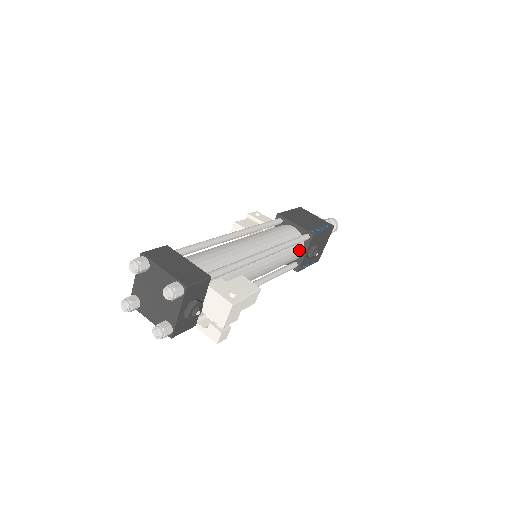
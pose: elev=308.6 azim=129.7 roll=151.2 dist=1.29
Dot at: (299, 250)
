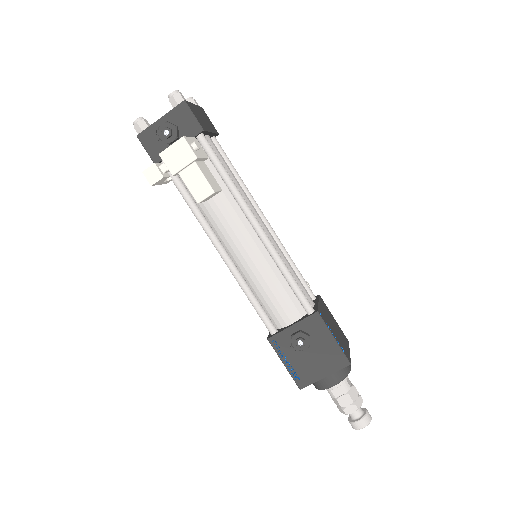
Dot at: (291, 311)
